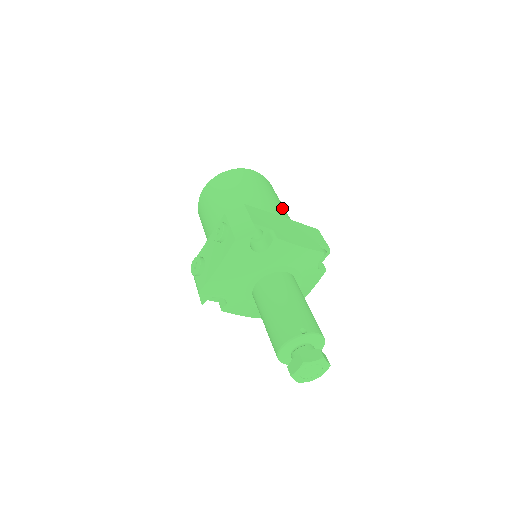
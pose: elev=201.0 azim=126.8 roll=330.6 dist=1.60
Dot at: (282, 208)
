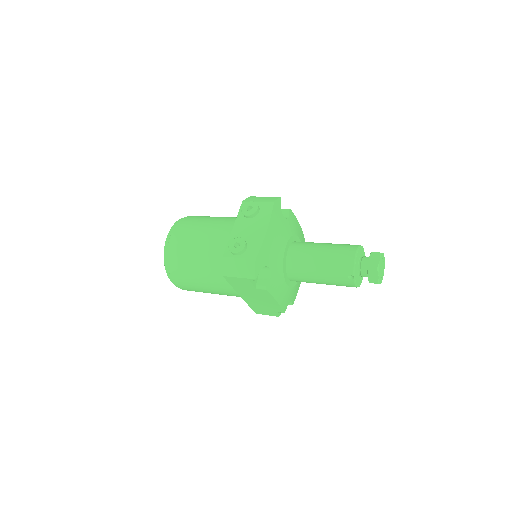
Dot at: occluded
